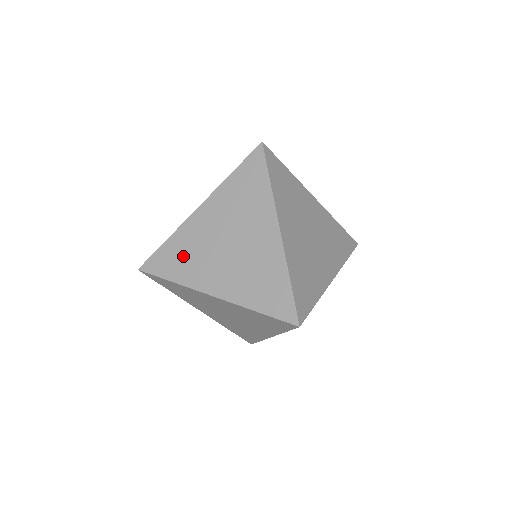
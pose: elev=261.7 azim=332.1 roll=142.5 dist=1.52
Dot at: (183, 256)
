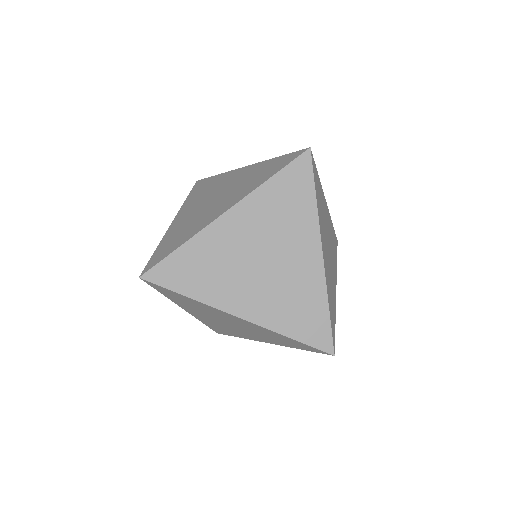
Dot at: (203, 268)
